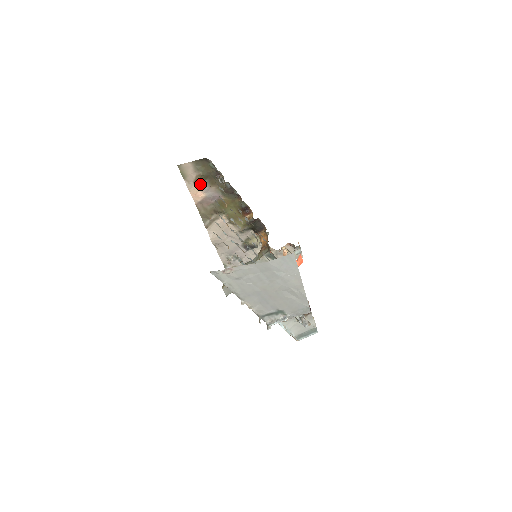
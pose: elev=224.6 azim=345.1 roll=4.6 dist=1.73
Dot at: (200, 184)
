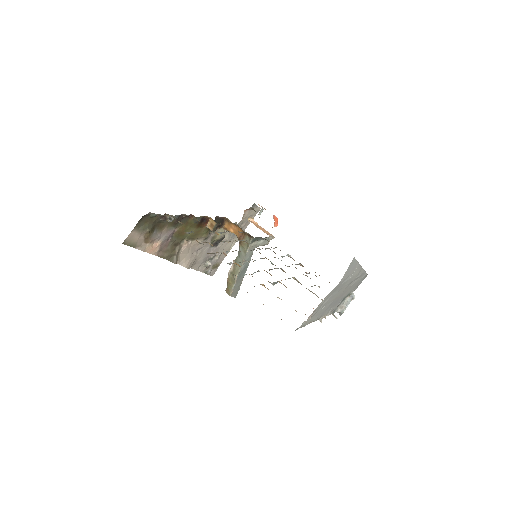
Dot at: (151, 238)
